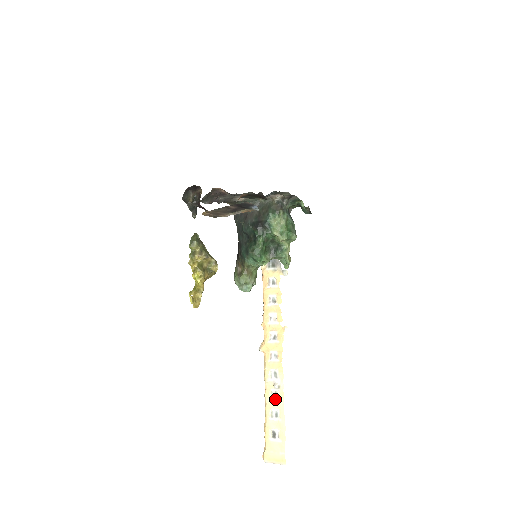
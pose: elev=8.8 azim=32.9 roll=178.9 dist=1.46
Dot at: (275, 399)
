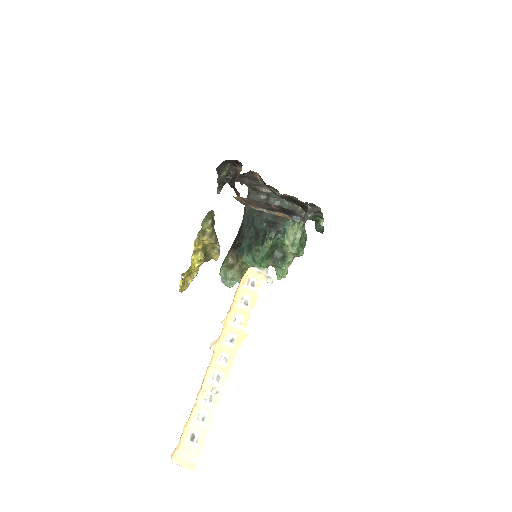
Dot at: (208, 403)
